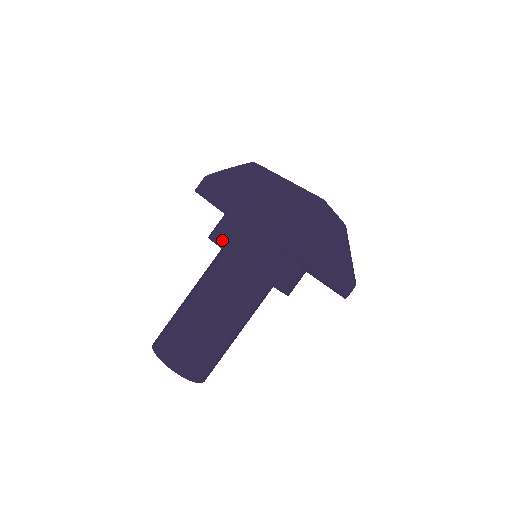
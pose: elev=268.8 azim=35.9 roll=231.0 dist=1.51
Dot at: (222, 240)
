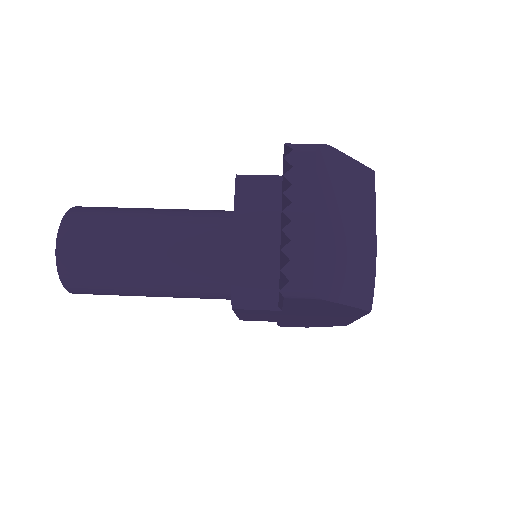
Dot at: occluded
